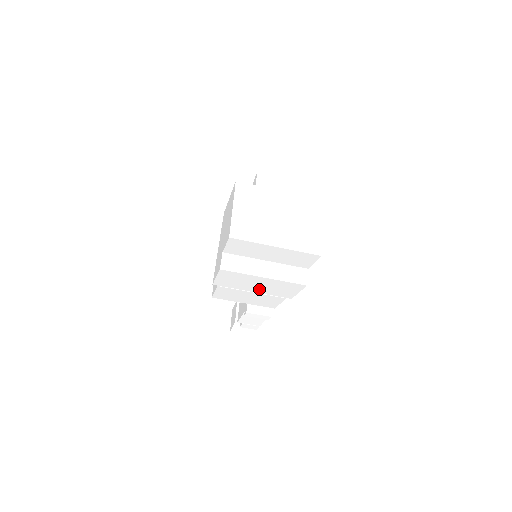
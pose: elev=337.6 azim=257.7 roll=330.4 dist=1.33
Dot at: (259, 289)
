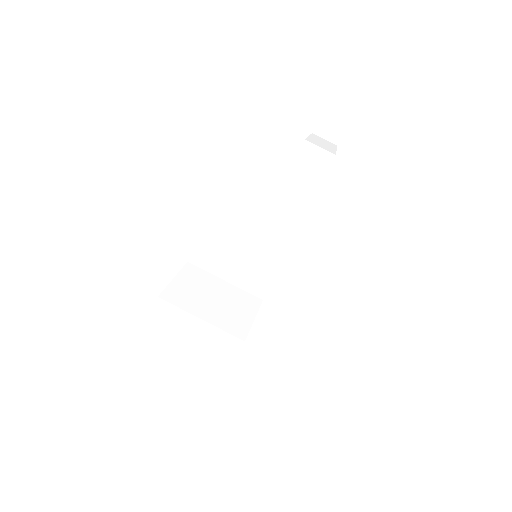
Dot at: occluded
